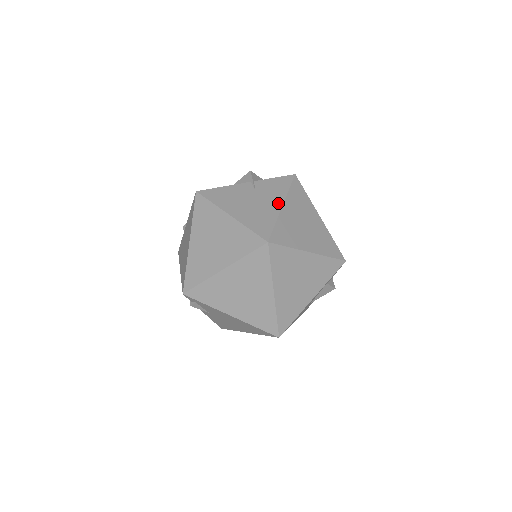
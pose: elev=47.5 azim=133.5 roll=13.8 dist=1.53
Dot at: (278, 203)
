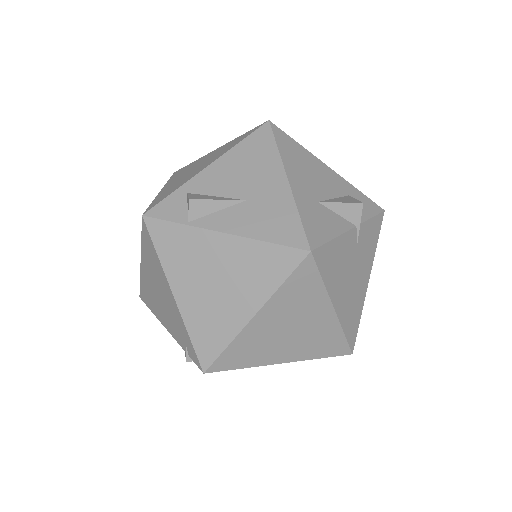
Dot at: (367, 277)
